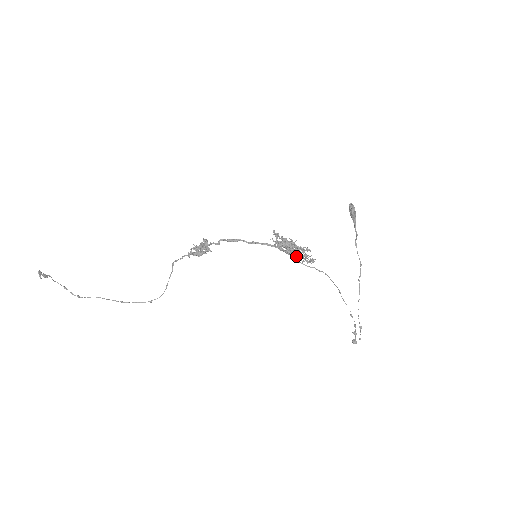
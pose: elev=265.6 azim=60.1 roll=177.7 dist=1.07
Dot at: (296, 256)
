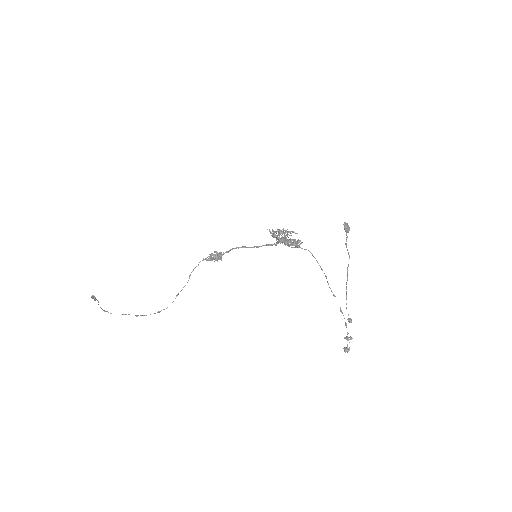
Dot at: (284, 236)
